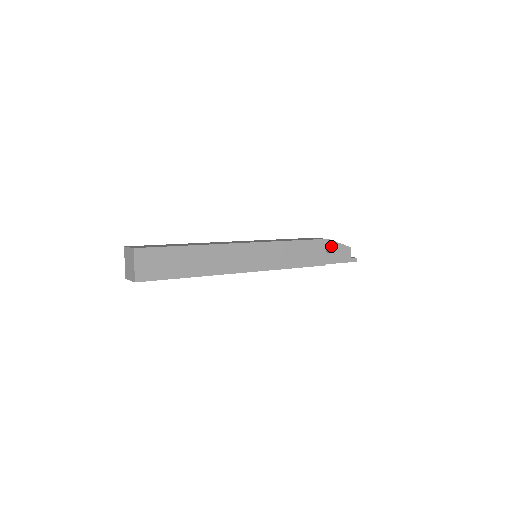
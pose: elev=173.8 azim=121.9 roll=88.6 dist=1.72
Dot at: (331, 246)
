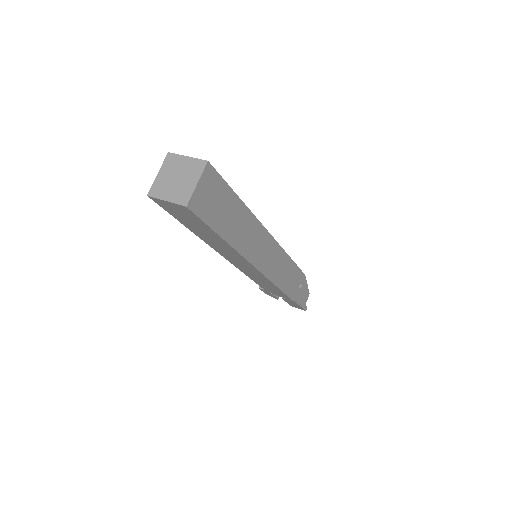
Dot at: (303, 284)
